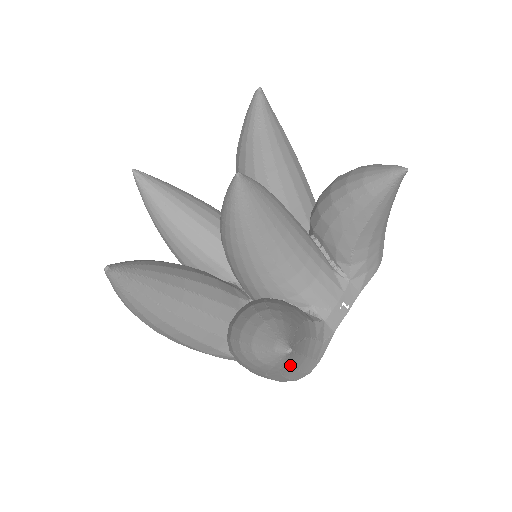
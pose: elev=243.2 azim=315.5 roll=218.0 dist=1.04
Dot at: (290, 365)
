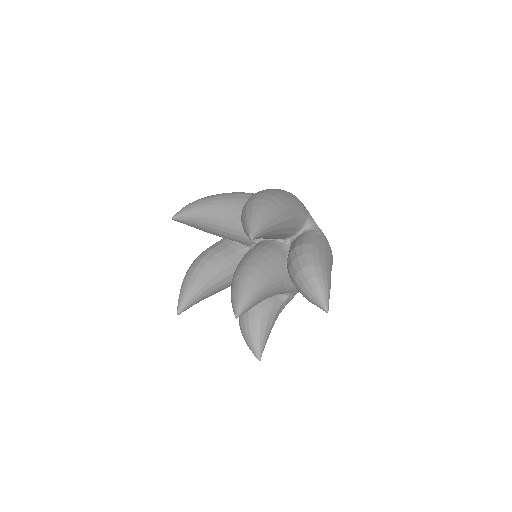
Dot at: occluded
